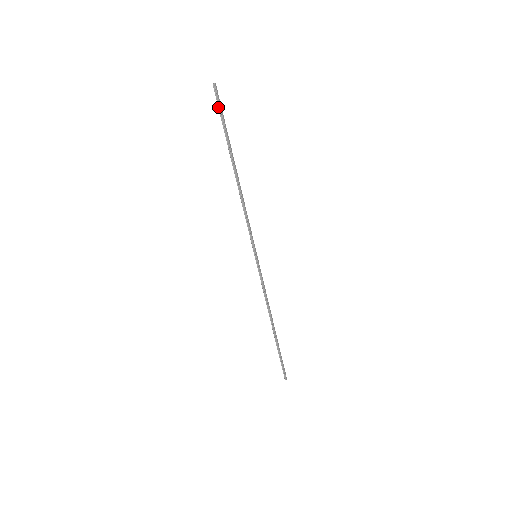
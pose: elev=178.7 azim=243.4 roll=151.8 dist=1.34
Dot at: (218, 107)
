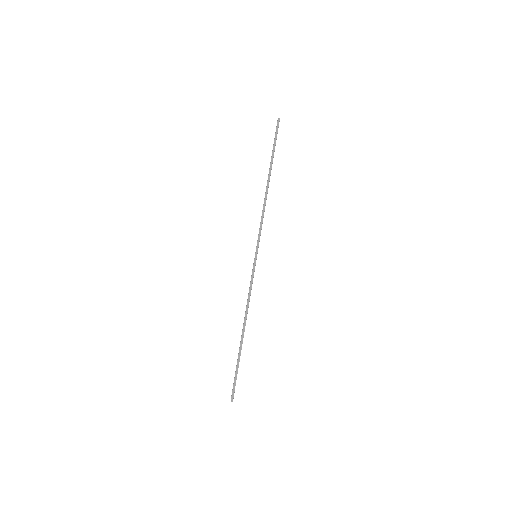
Dot at: (275, 134)
